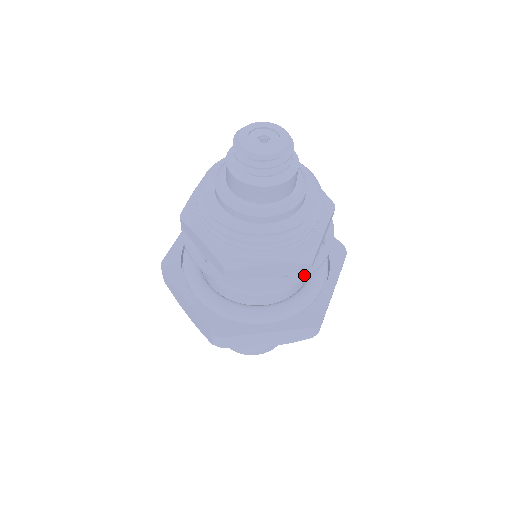
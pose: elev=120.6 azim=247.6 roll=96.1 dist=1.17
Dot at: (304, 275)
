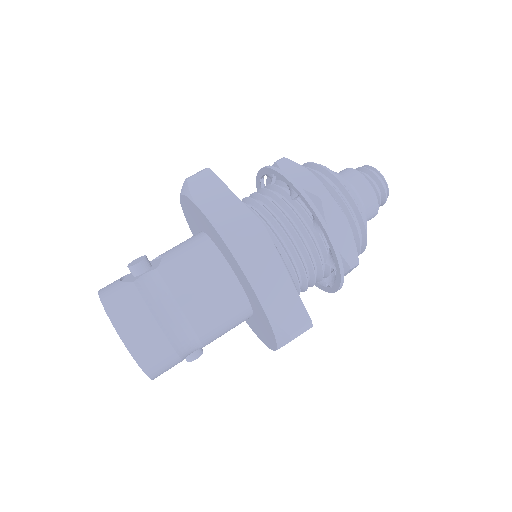
Dot at: (310, 200)
